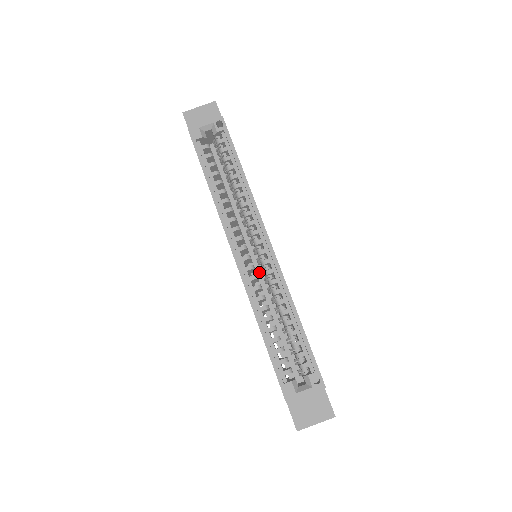
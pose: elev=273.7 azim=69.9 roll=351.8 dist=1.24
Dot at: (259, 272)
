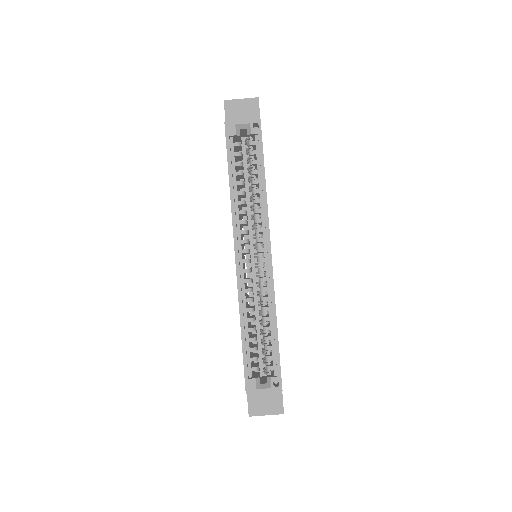
Dot at: (255, 272)
